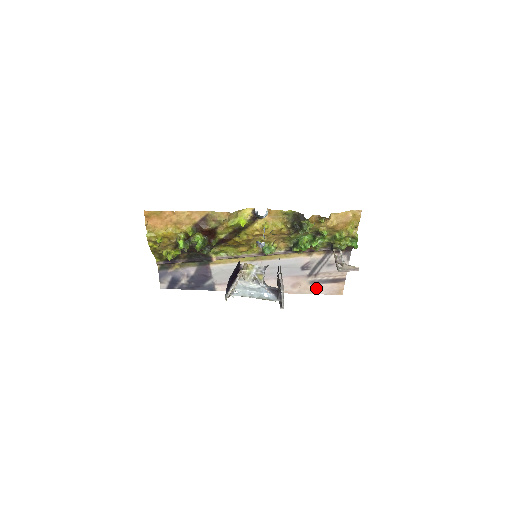
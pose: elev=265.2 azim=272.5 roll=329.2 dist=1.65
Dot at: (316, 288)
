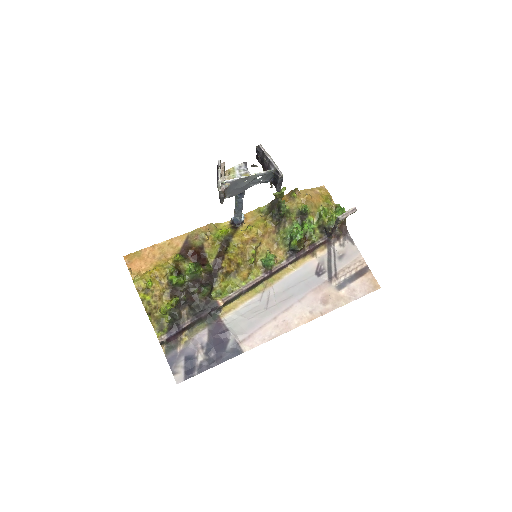
Dot at: (348, 292)
